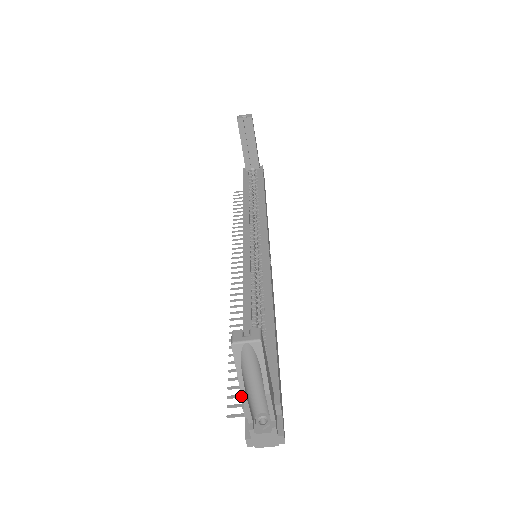
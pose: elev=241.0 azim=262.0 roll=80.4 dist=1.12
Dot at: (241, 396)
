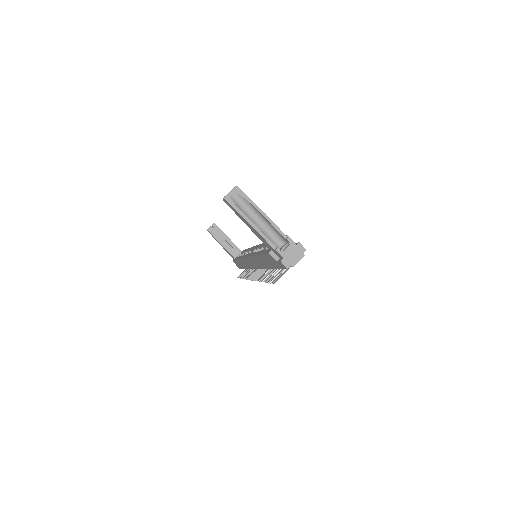
Dot at: (252, 226)
